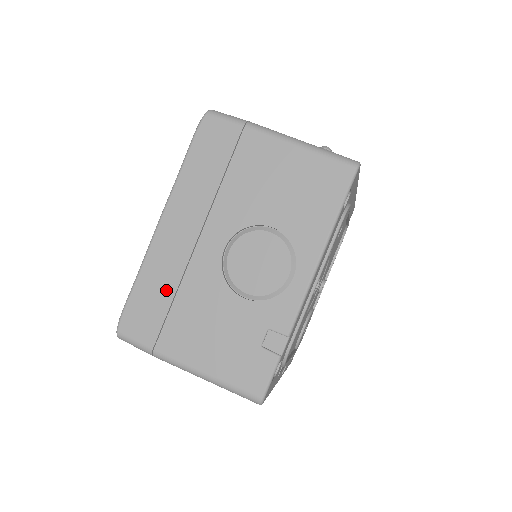
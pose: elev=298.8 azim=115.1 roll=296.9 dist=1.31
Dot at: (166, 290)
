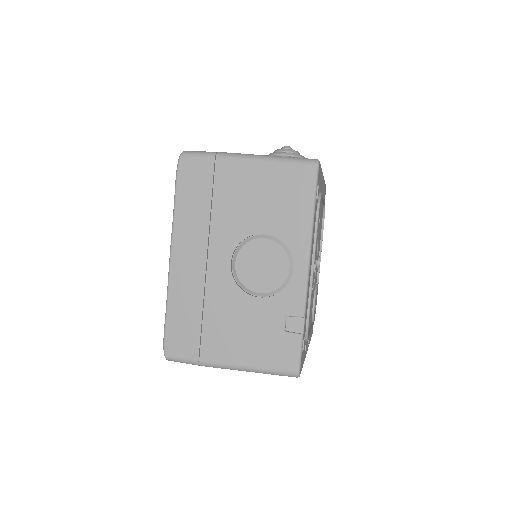
Dot at: (194, 310)
